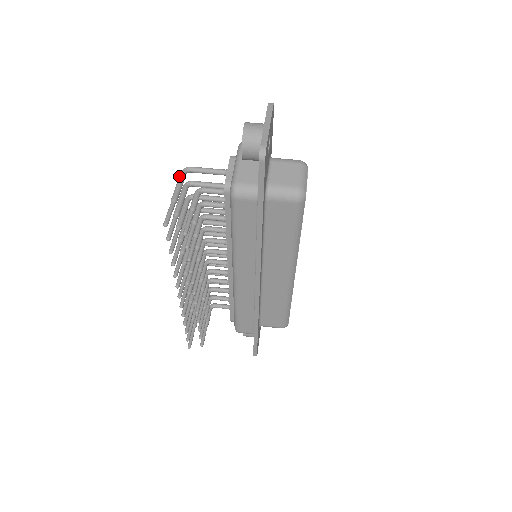
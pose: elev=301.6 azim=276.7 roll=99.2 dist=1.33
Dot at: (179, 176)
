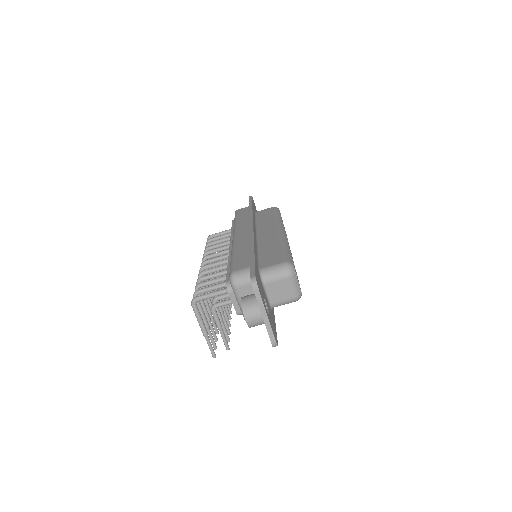
Dot at: (194, 312)
